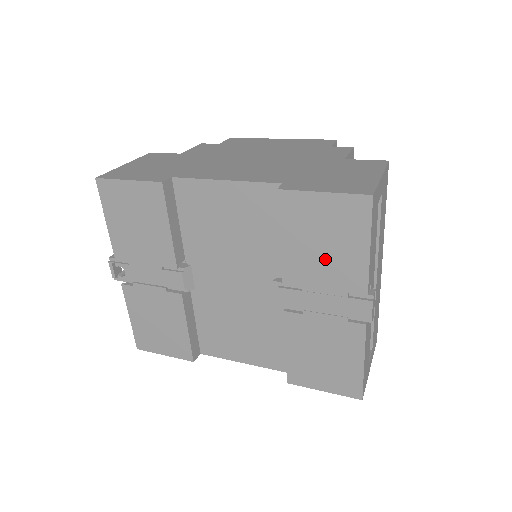
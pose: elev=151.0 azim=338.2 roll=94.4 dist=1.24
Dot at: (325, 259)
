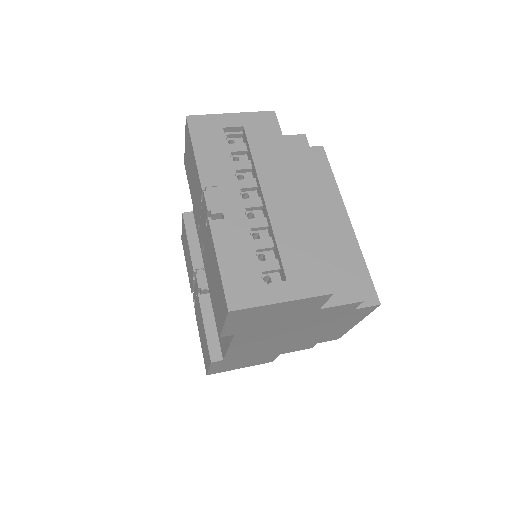
Dot at: (195, 186)
